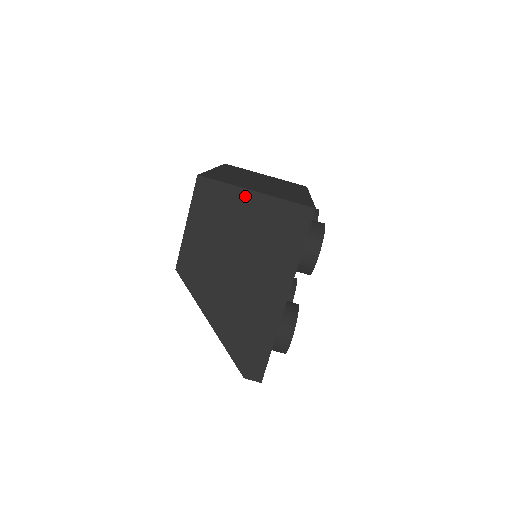
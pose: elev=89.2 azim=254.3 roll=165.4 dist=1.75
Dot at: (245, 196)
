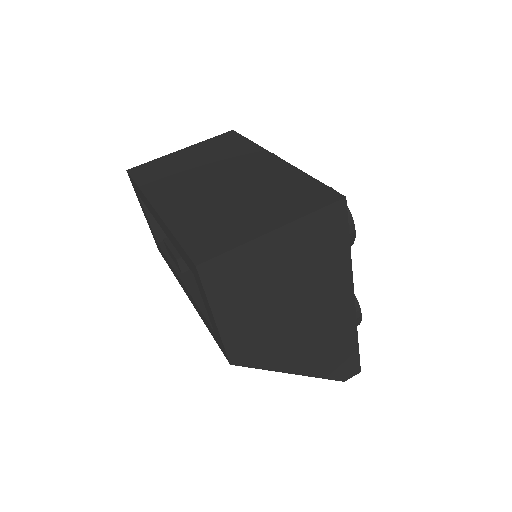
Dot at: (264, 244)
